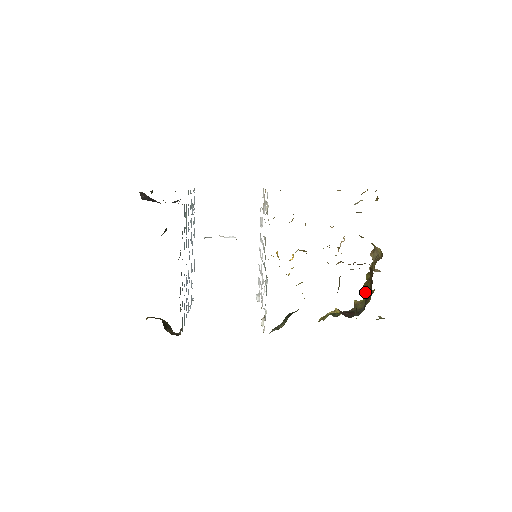
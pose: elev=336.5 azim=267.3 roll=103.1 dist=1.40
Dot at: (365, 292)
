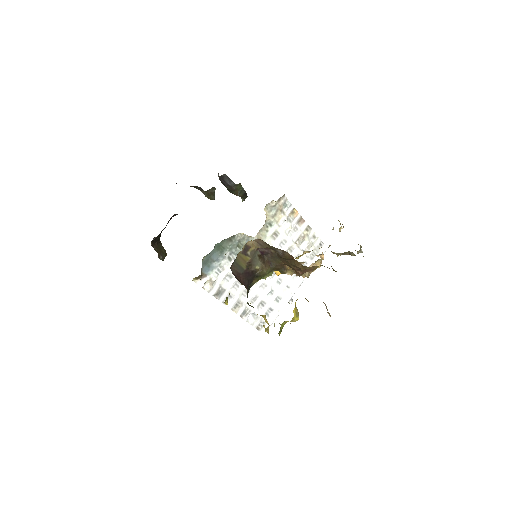
Dot at: occluded
